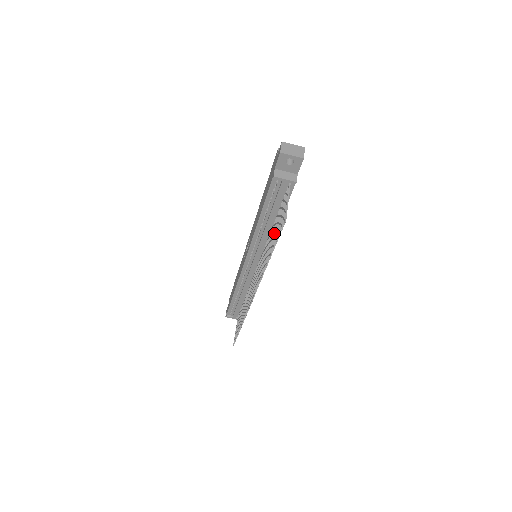
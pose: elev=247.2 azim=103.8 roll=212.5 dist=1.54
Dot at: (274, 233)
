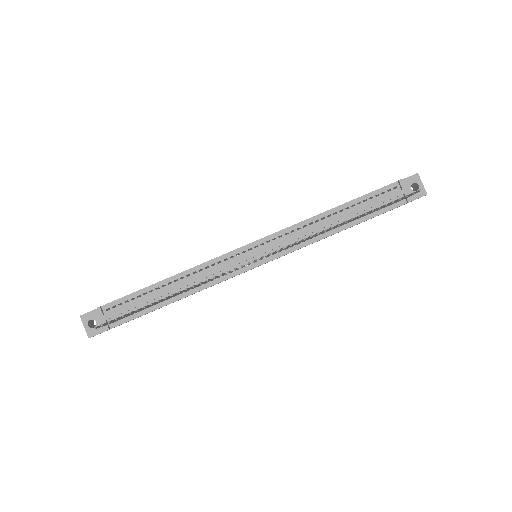
Dot at: occluded
